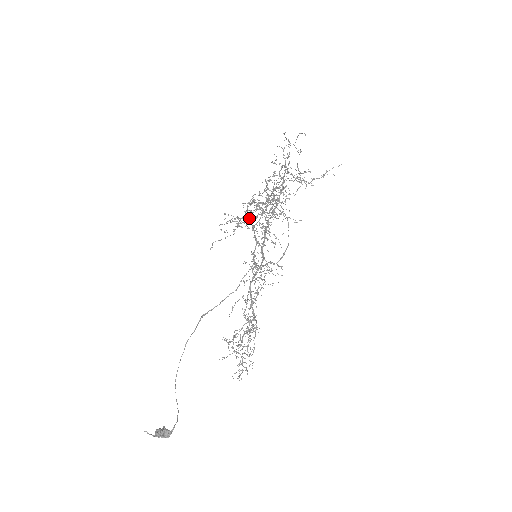
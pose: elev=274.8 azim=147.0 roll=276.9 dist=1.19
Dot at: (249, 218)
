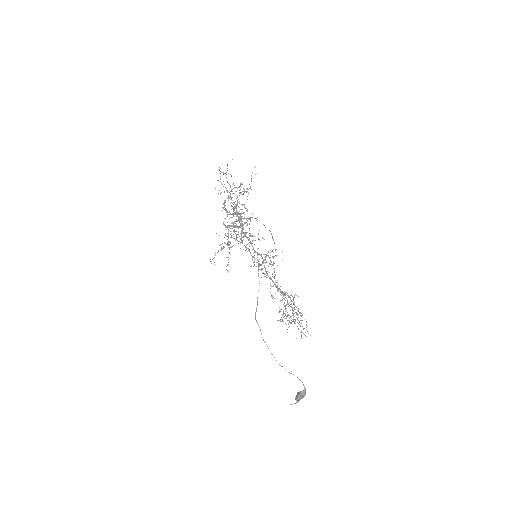
Dot at: occluded
